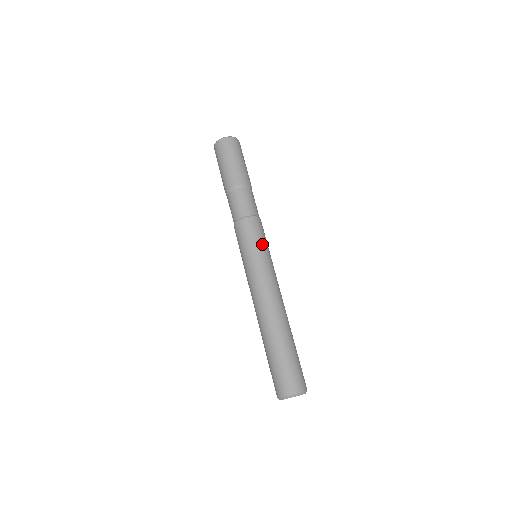
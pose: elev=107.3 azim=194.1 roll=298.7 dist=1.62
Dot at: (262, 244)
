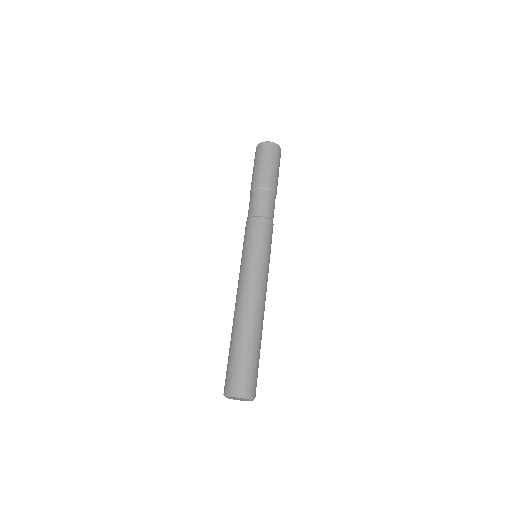
Dot at: (260, 244)
